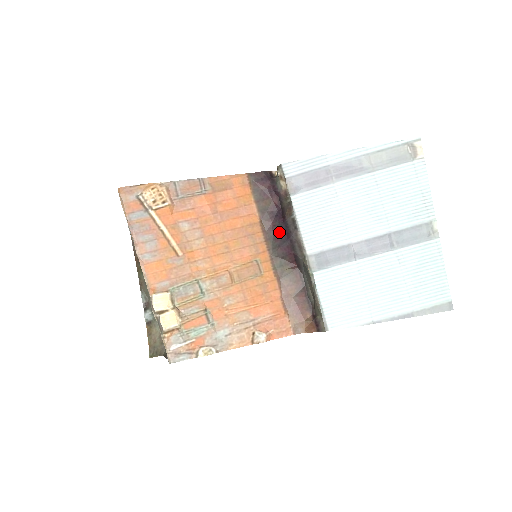
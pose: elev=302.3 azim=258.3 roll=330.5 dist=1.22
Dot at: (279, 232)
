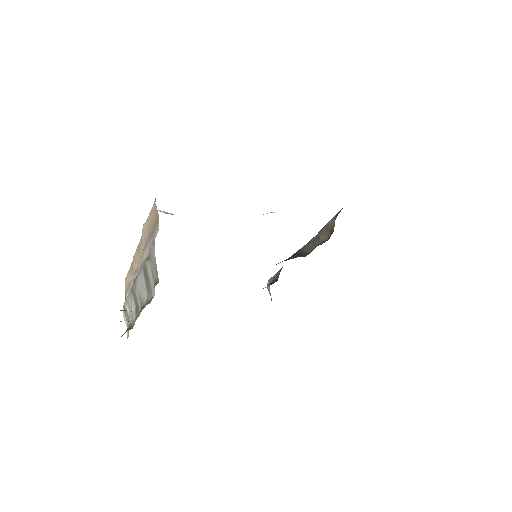
Dot at: occluded
